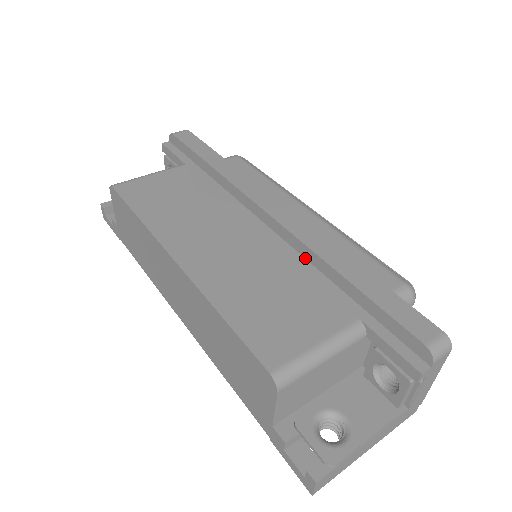
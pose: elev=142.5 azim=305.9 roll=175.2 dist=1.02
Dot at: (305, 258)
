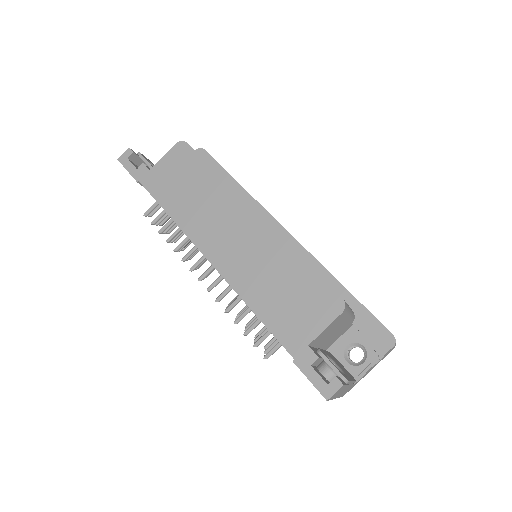
Dot at: occluded
